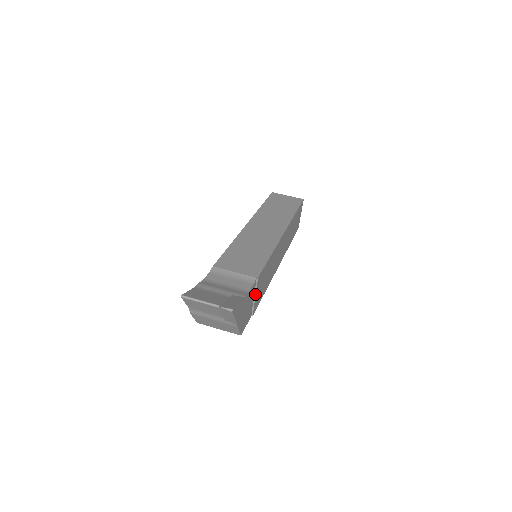
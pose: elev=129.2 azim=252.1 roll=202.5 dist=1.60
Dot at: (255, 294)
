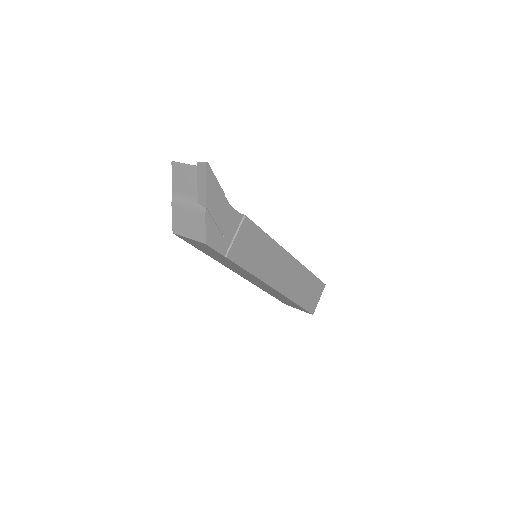
Dot at: (237, 232)
